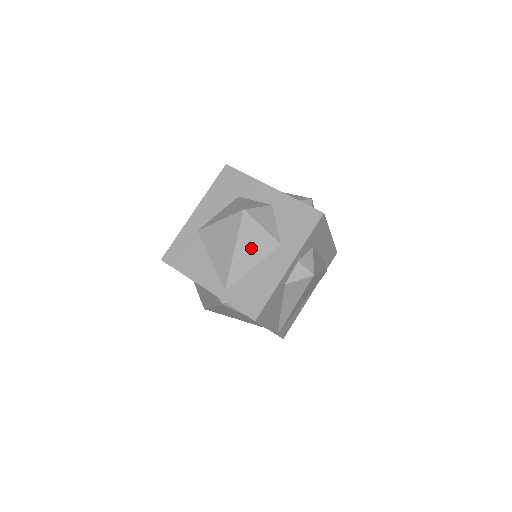
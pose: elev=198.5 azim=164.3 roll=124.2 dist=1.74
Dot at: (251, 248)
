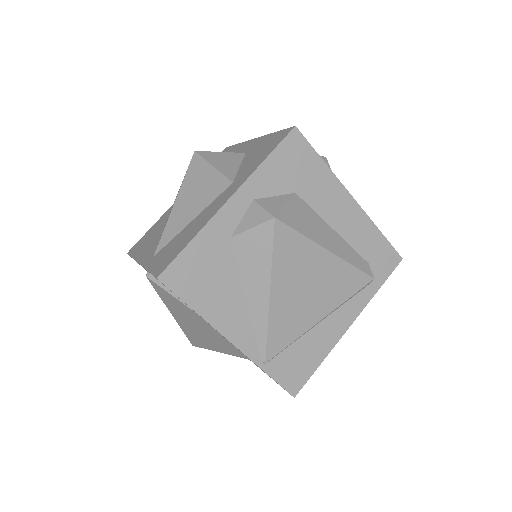
Dot at: (195, 195)
